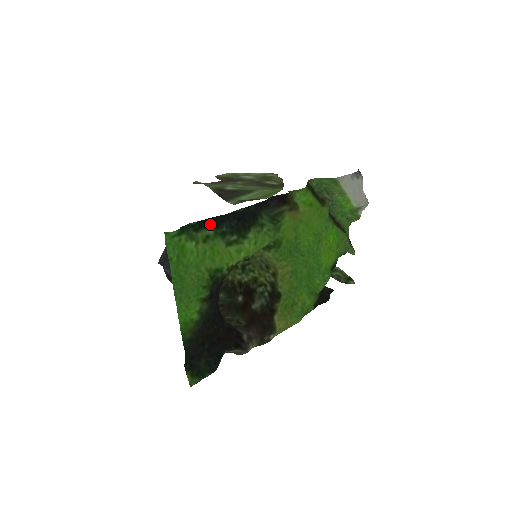
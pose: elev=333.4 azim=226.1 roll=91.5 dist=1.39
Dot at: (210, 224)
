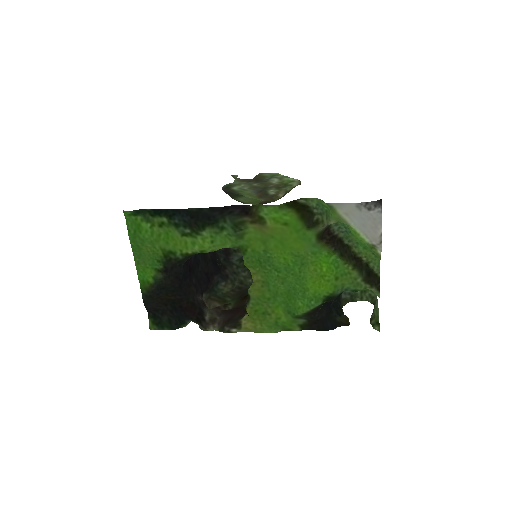
Dot at: (164, 214)
